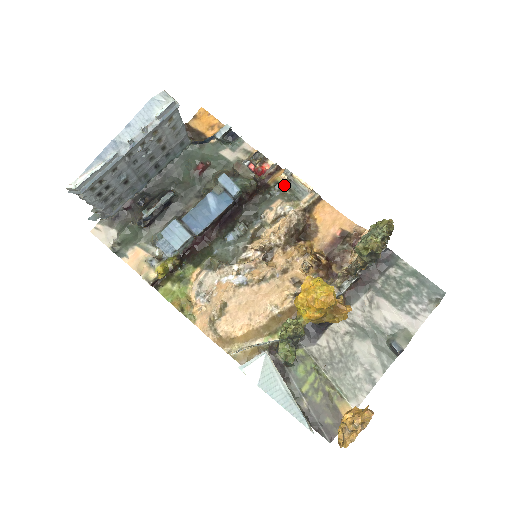
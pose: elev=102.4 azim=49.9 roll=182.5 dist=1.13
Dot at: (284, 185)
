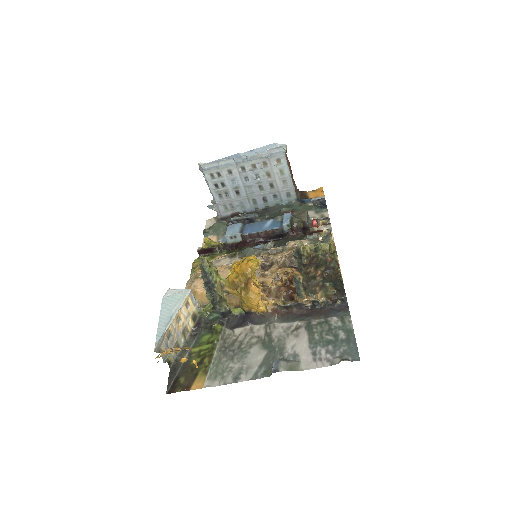
Dot at: (321, 237)
